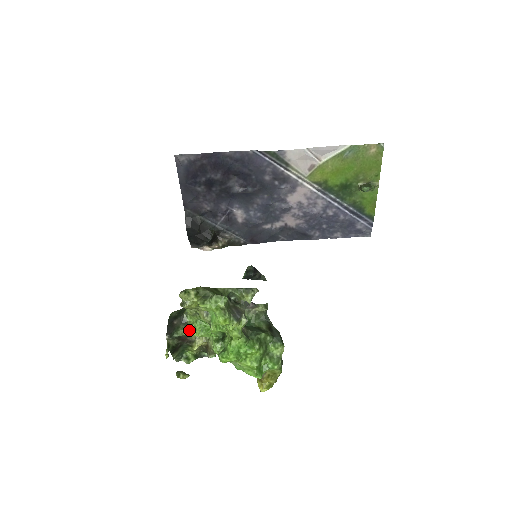
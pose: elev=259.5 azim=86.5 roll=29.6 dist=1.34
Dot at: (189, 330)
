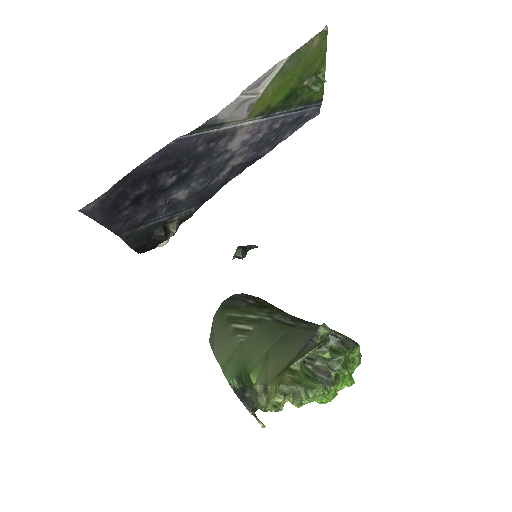
Dot at: occluded
